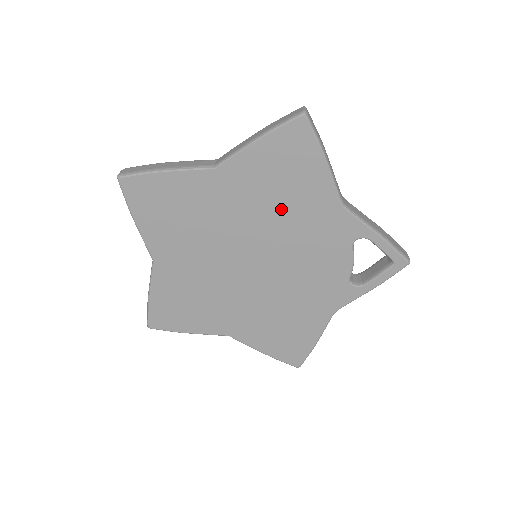
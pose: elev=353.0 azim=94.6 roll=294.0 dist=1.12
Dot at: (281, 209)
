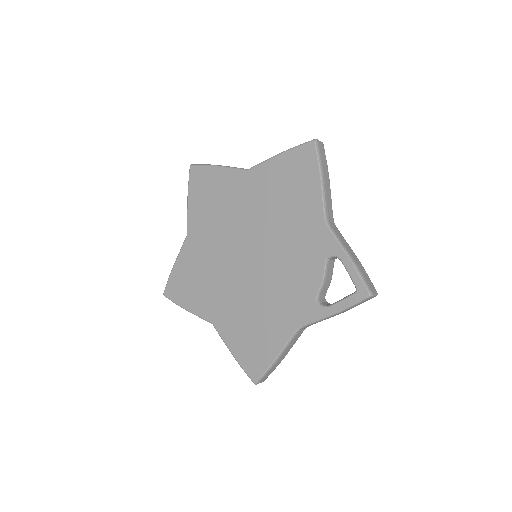
Dot at: (281, 213)
